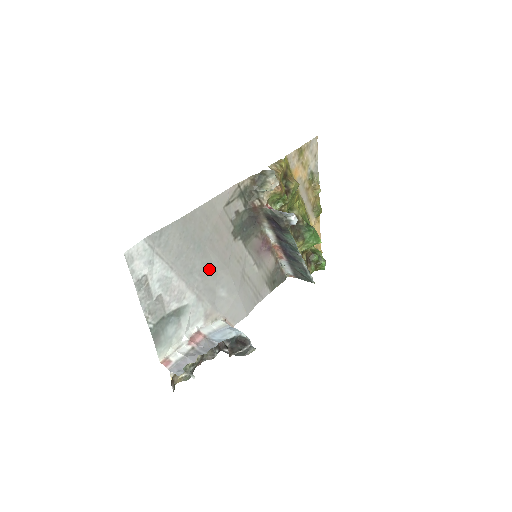
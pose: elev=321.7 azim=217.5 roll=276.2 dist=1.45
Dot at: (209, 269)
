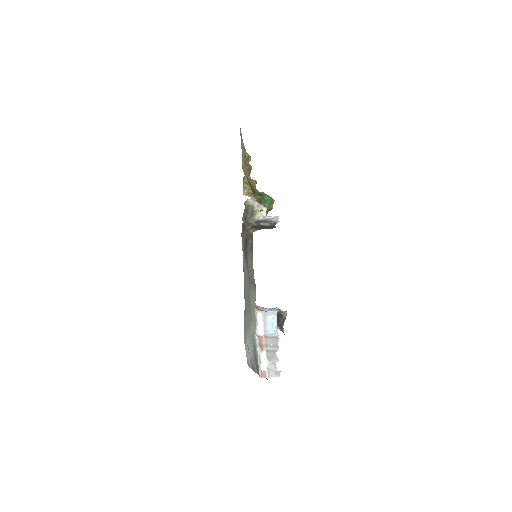
Dot at: (249, 299)
